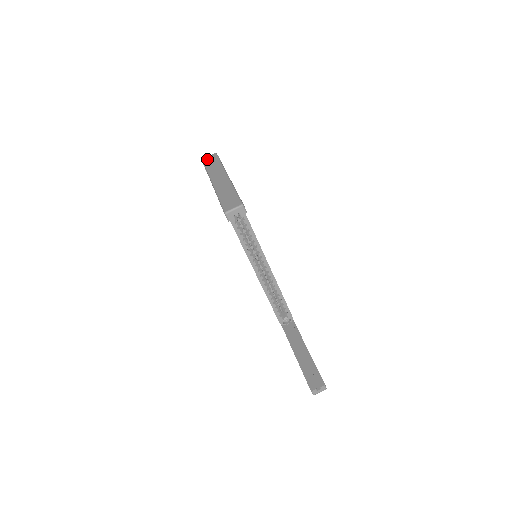
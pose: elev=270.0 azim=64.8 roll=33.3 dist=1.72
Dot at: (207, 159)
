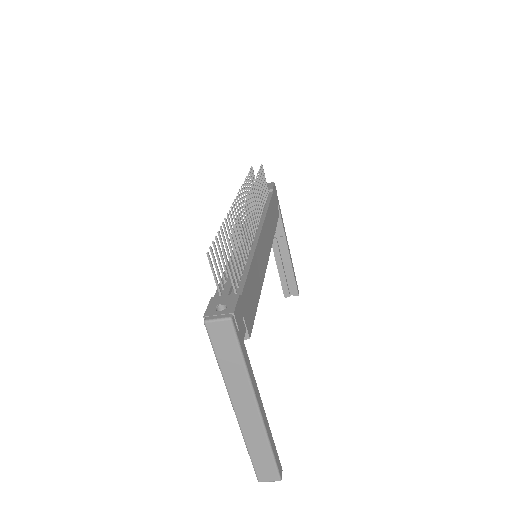
Dot at: (216, 334)
